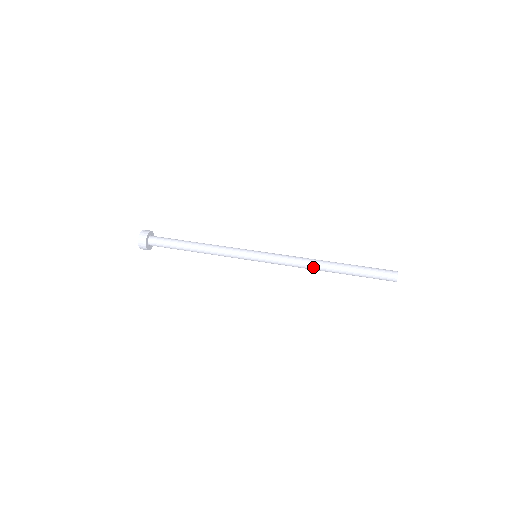
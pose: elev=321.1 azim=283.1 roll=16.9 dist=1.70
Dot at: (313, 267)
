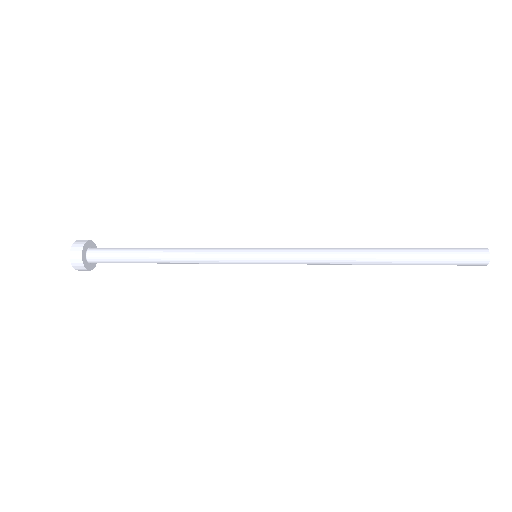
Dot at: (349, 259)
